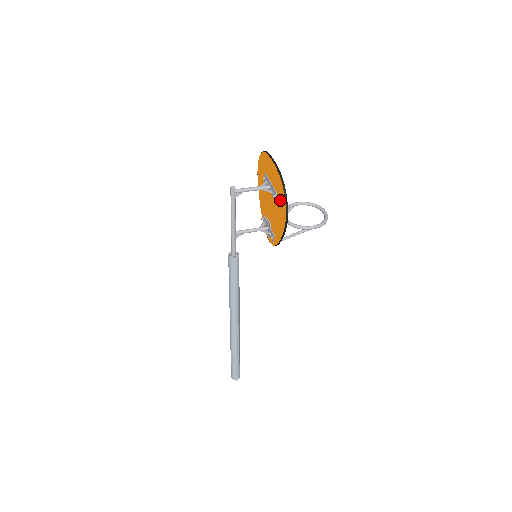
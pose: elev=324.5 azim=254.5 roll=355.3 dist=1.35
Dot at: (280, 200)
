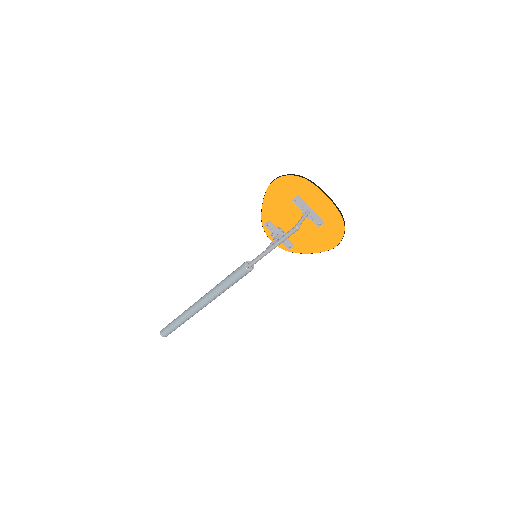
Dot at: (330, 230)
